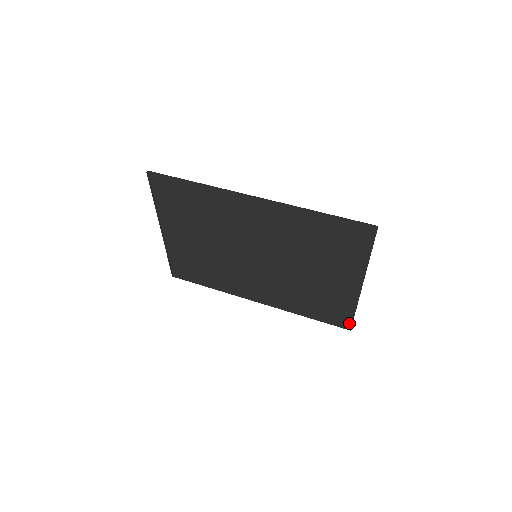
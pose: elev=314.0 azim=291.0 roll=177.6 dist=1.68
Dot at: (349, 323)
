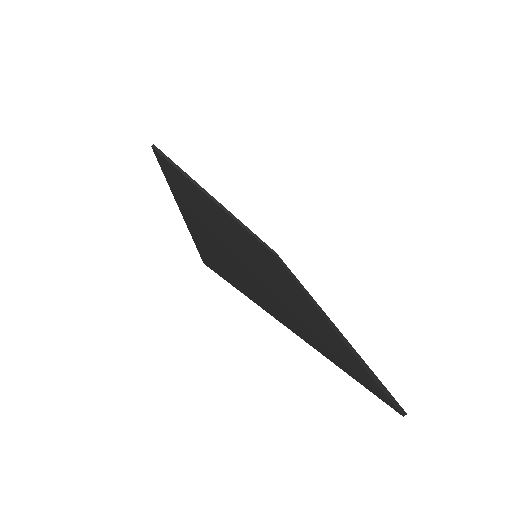
Dot at: occluded
